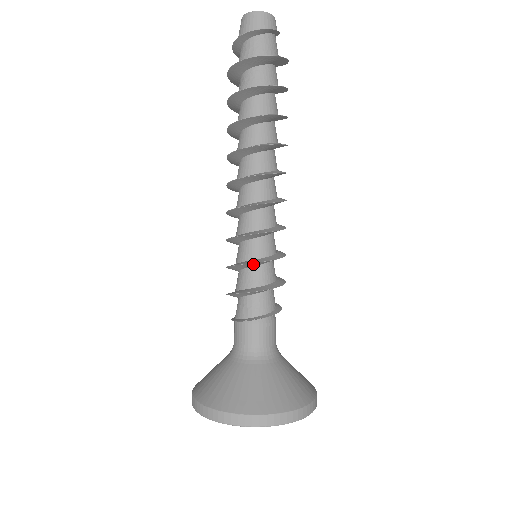
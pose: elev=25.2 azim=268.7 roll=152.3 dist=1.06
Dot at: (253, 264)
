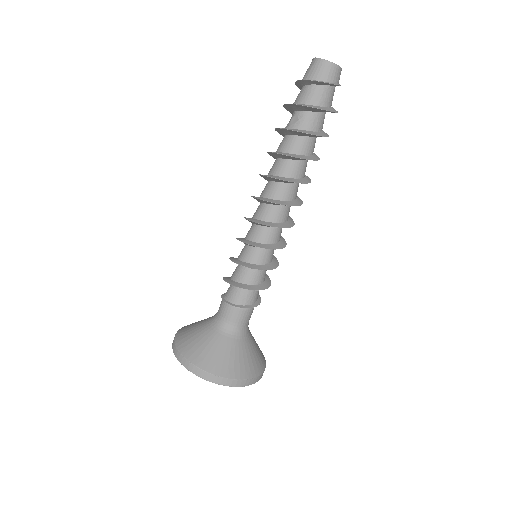
Dot at: (261, 269)
